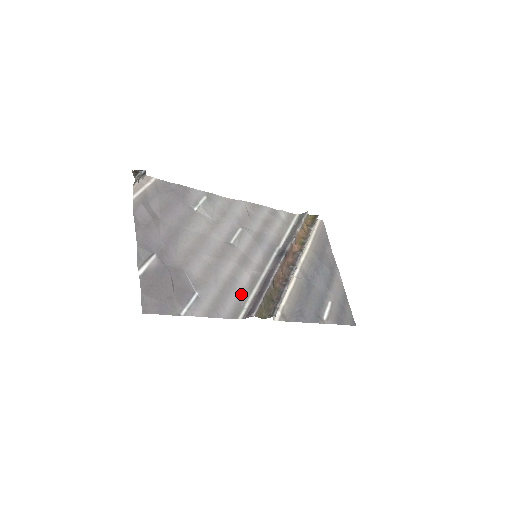
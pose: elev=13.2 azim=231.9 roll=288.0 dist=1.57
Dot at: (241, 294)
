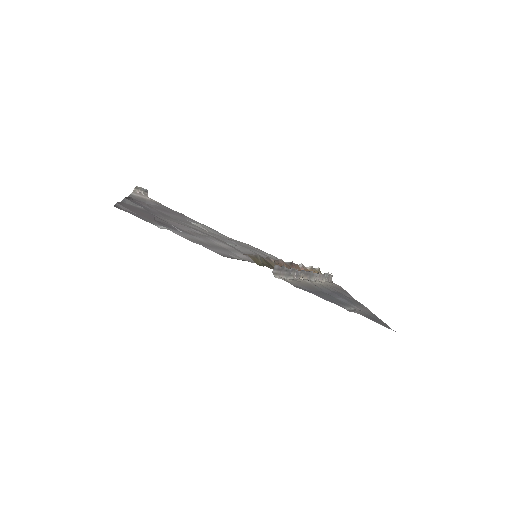
Dot at: (234, 256)
